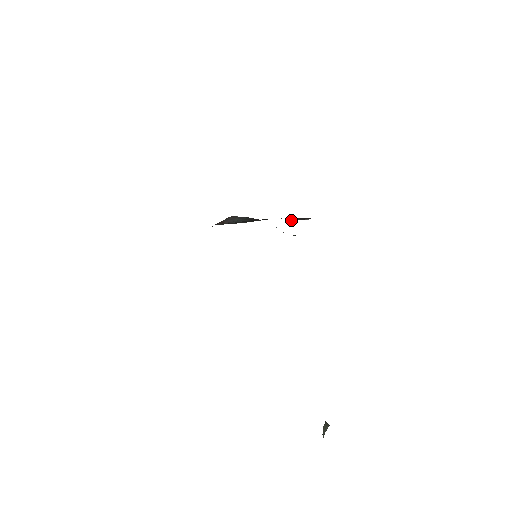
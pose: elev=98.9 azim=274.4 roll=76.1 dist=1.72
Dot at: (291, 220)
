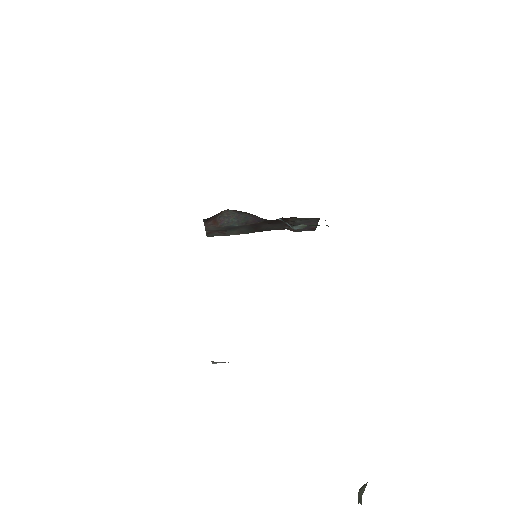
Dot at: (295, 231)
